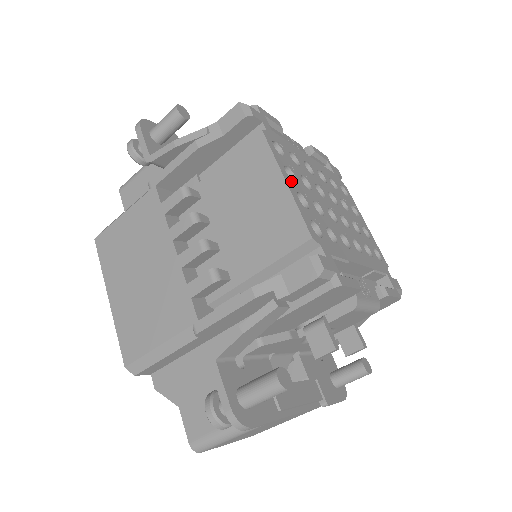
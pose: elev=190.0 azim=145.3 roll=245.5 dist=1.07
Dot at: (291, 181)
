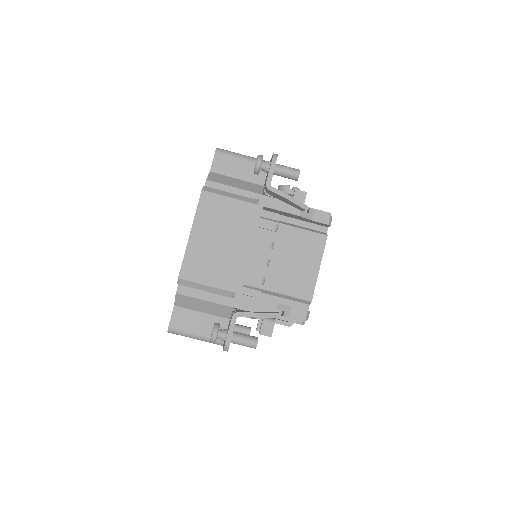
Dot at: occluded
